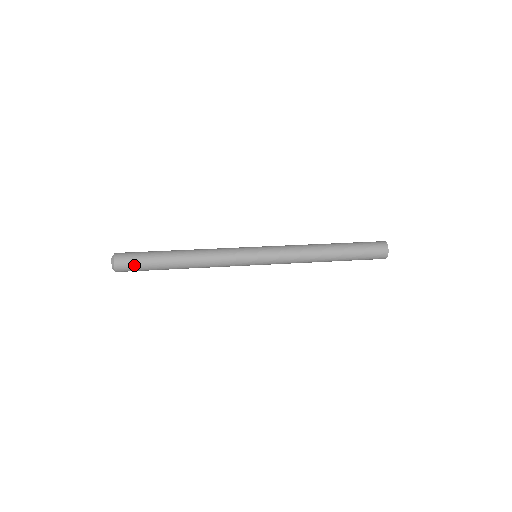
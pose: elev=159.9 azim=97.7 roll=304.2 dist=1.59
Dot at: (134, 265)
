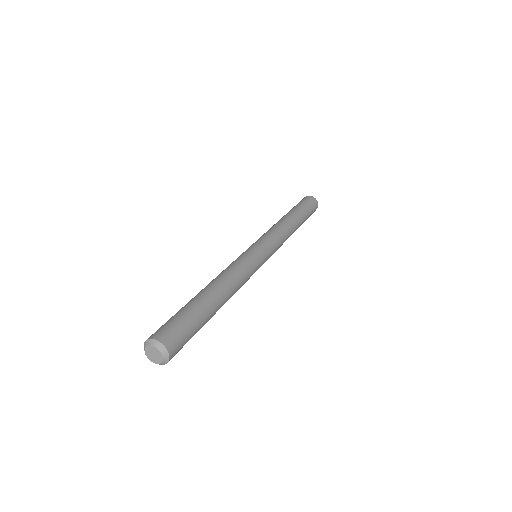
Dot at: occluded
